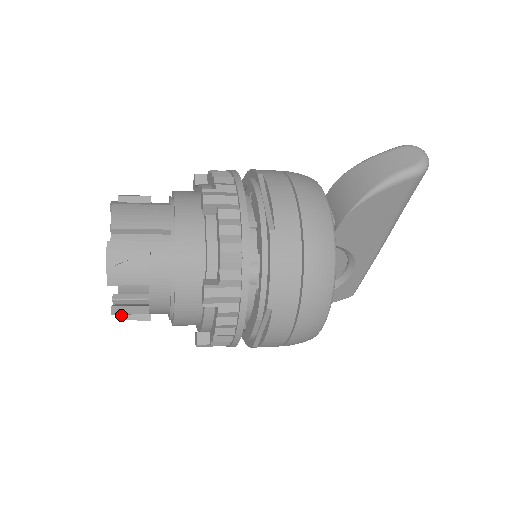
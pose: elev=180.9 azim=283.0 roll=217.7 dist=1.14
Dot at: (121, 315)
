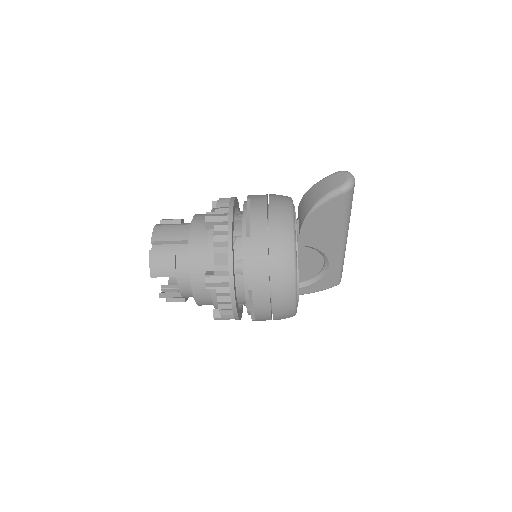
Dot at: (167, 299)
